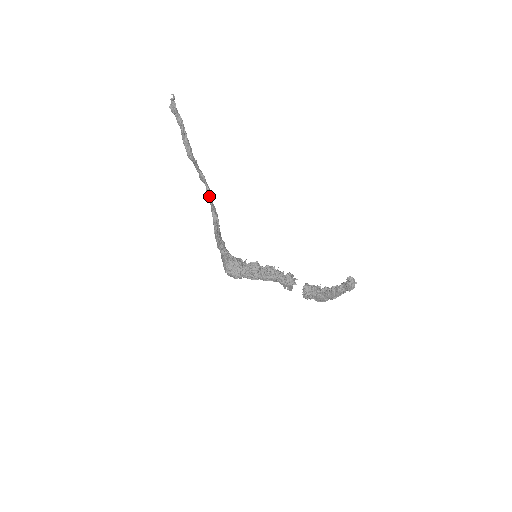
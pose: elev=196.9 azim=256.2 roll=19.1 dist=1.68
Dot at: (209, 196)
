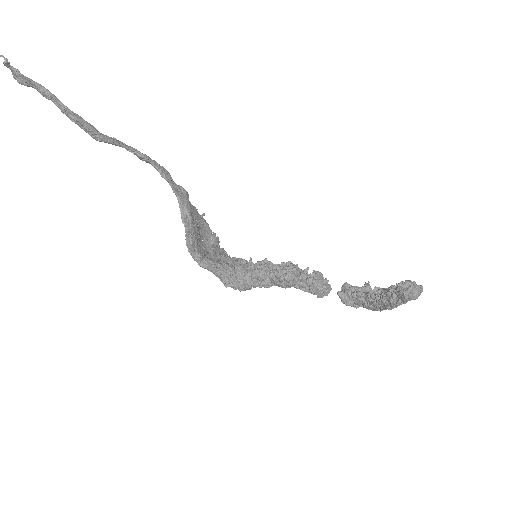
Dot at: (166, 180)
